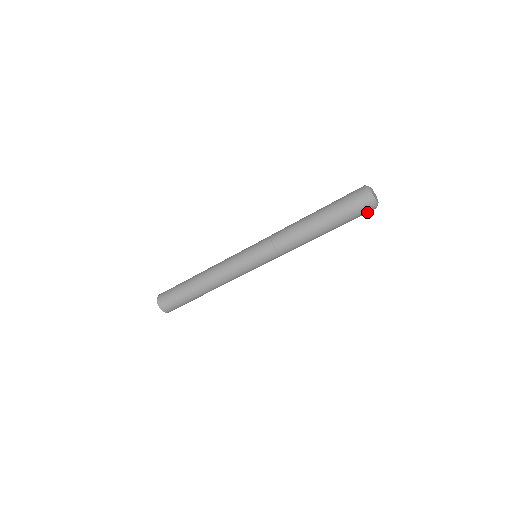
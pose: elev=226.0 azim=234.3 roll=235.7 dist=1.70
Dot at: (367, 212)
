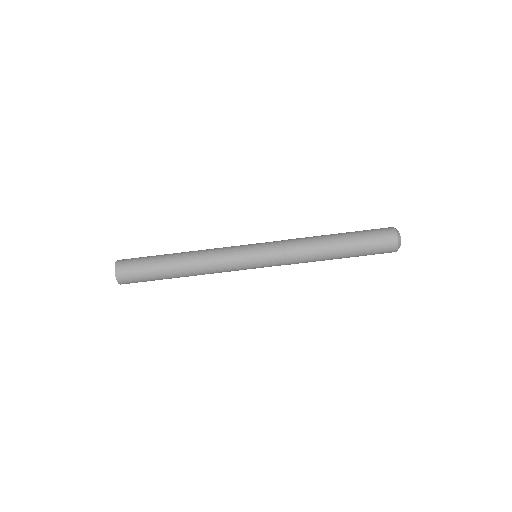
Dot at: (388, 242)
